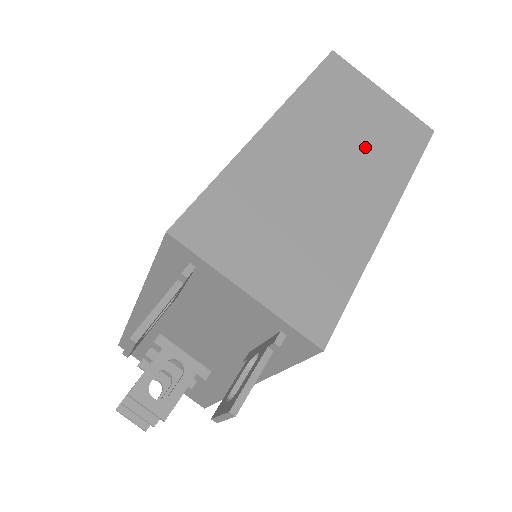
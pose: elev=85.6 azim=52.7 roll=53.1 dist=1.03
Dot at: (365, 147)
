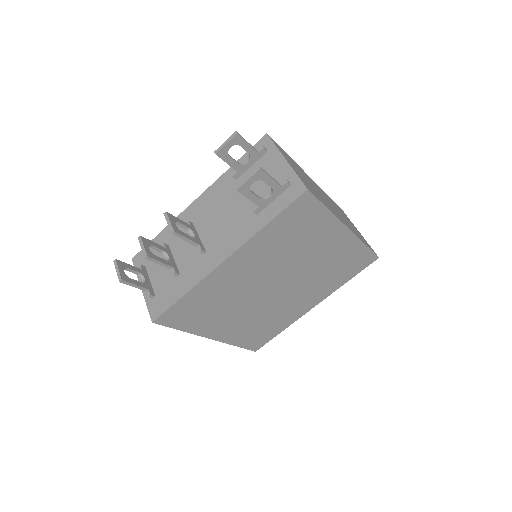
Dot at: (346, 220)
